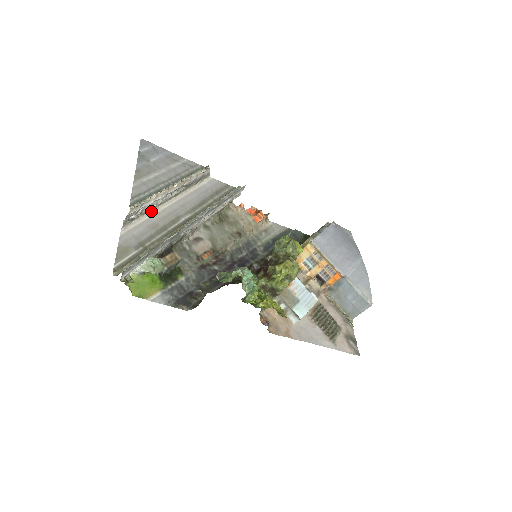
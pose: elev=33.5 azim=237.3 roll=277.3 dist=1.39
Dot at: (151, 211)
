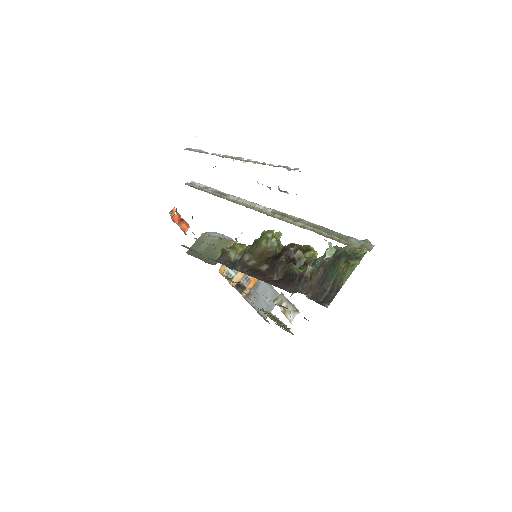
Dot at: occluded
